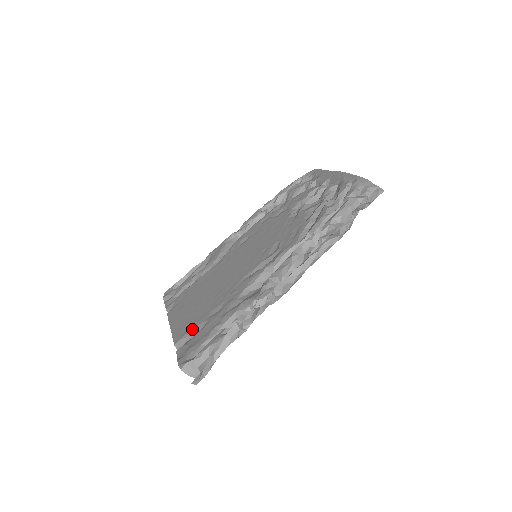
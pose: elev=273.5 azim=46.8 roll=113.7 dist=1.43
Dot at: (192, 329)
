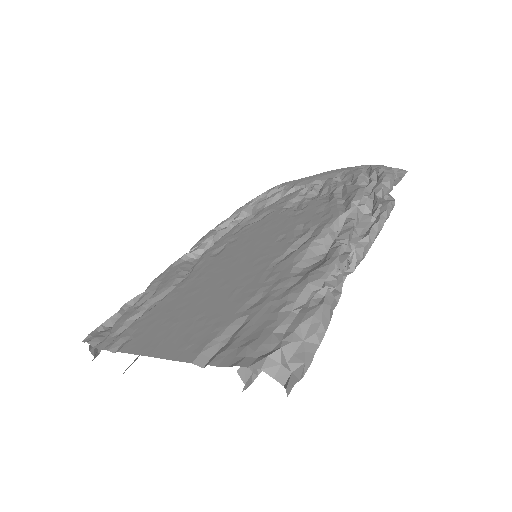
Dot at: (218, 333)
